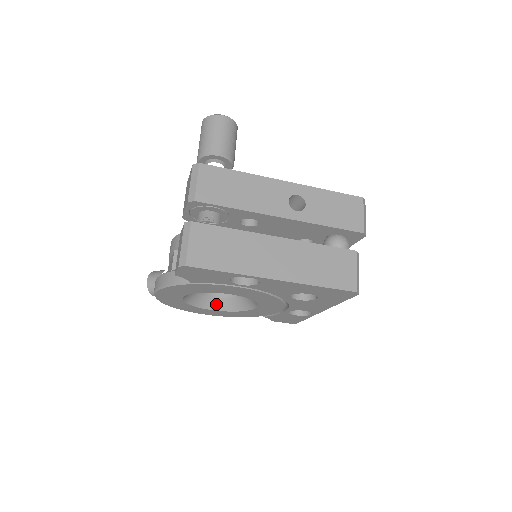
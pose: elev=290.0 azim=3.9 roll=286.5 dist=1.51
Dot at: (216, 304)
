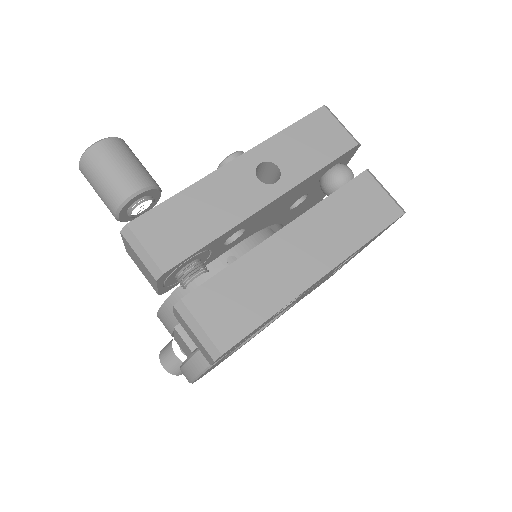
Dot at: occluded
